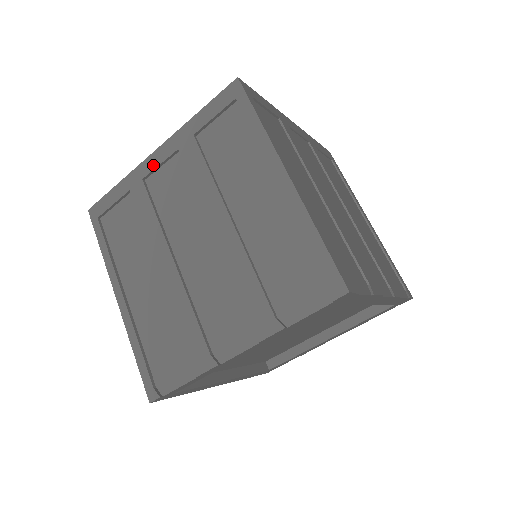
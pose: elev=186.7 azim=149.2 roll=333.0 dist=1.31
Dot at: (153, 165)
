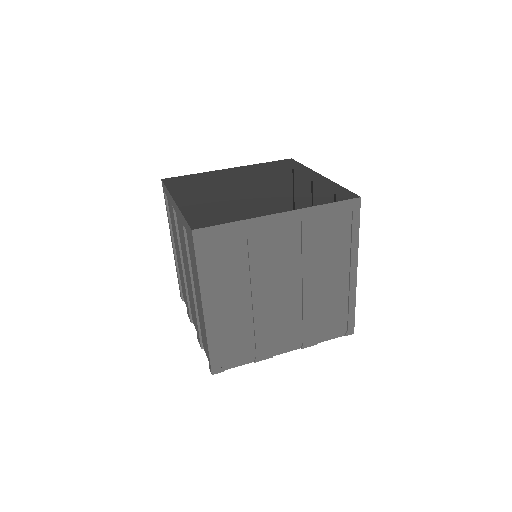
Dot at: (174, 207)
